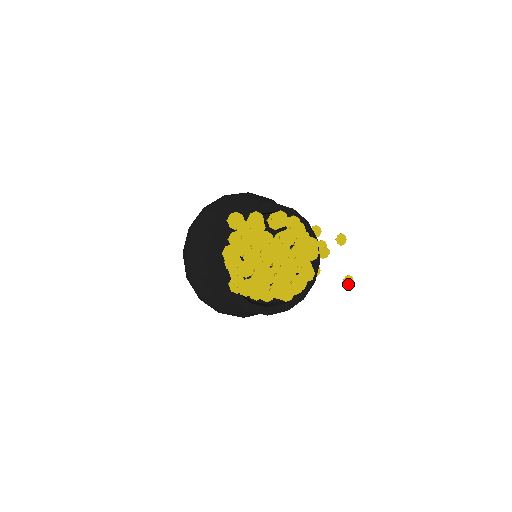
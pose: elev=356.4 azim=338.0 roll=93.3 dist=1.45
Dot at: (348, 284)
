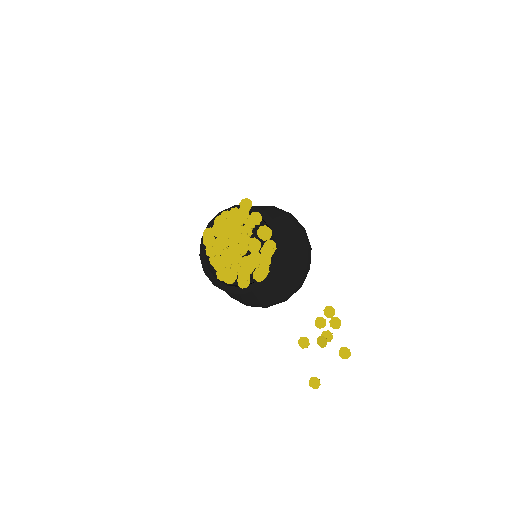
Dot at: (312, 384)
